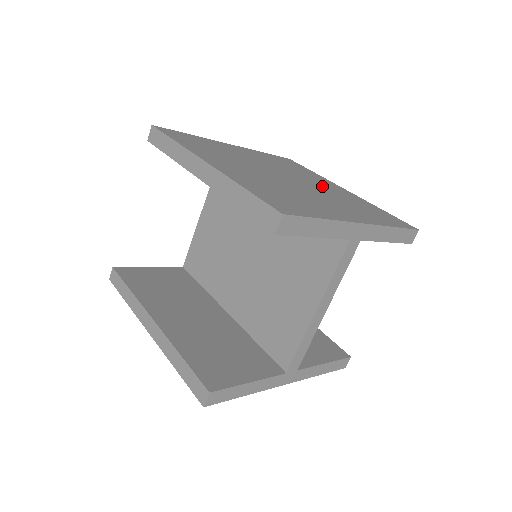
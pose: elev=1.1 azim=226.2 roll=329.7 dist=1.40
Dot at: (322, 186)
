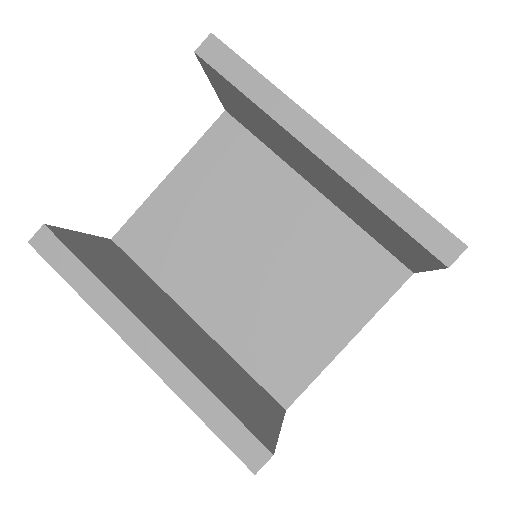
Dot at: occluded
